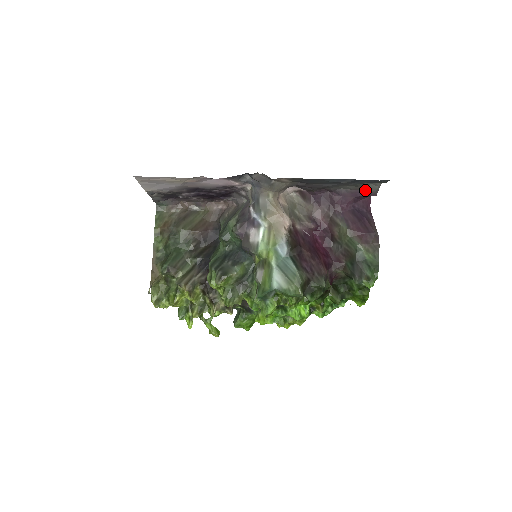
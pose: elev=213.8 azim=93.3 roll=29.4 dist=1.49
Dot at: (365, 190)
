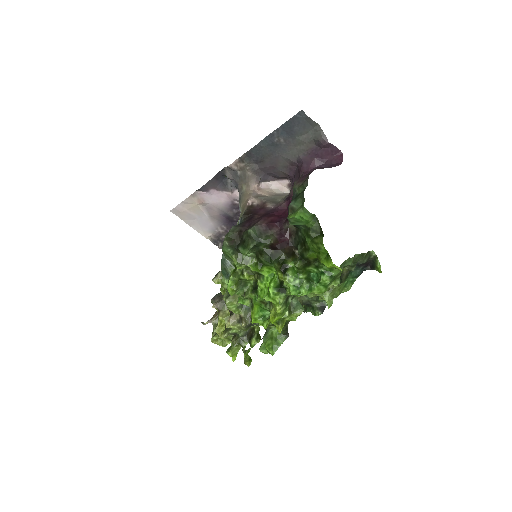
Dot at: (317, 144)
